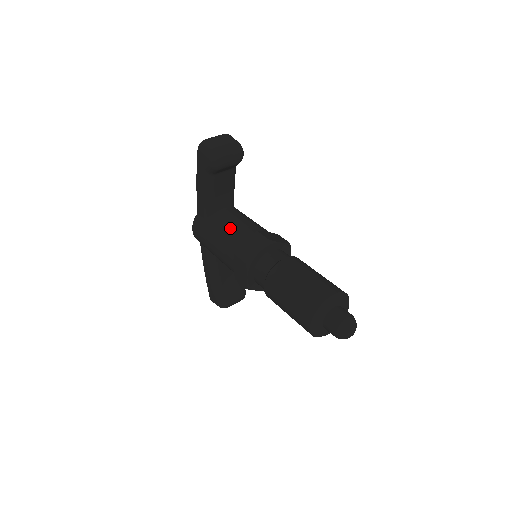
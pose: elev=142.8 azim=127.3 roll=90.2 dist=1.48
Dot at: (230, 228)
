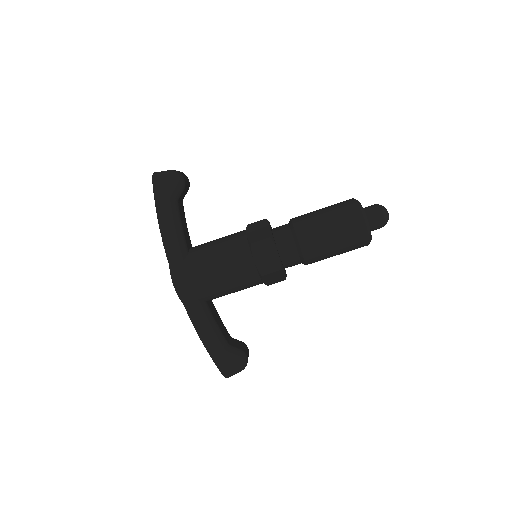
Dot at: (220, 242)
